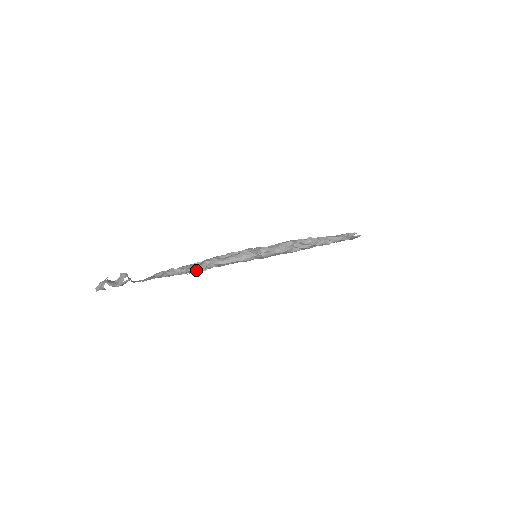
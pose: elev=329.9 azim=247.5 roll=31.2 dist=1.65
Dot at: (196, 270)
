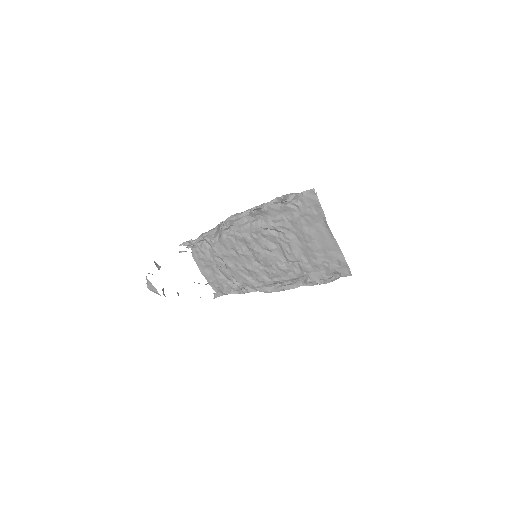
Dot at: (189, 247)
